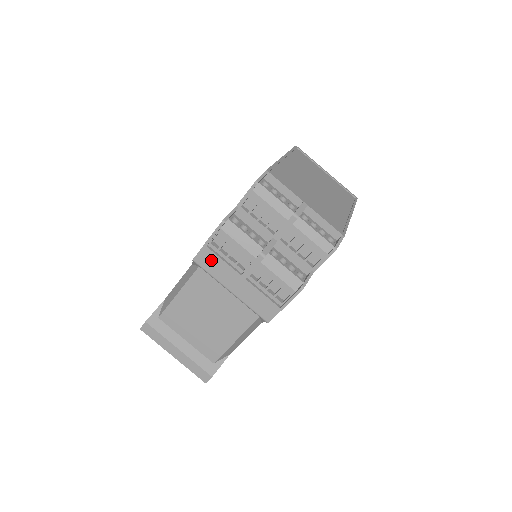
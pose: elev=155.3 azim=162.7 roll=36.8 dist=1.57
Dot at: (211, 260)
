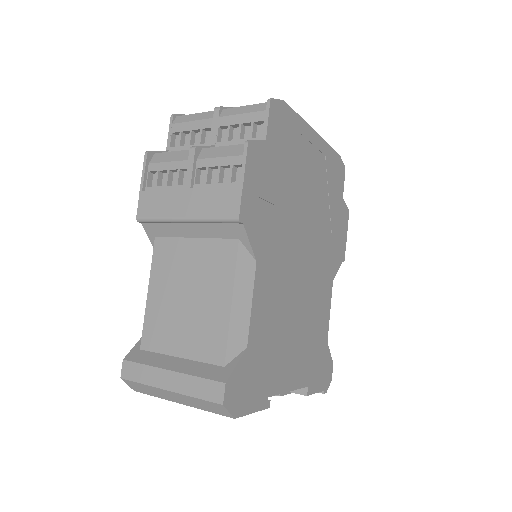
Dot at: (152, 201)
